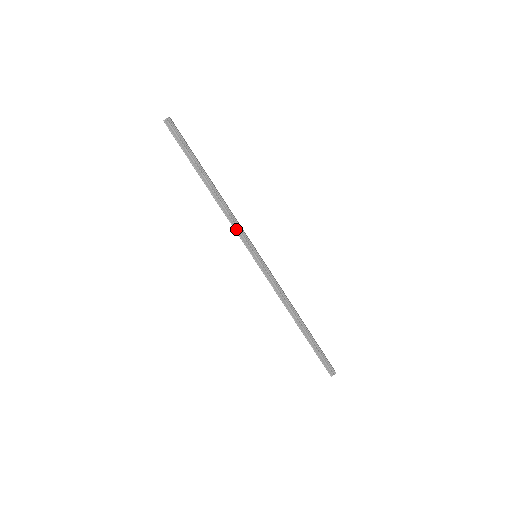
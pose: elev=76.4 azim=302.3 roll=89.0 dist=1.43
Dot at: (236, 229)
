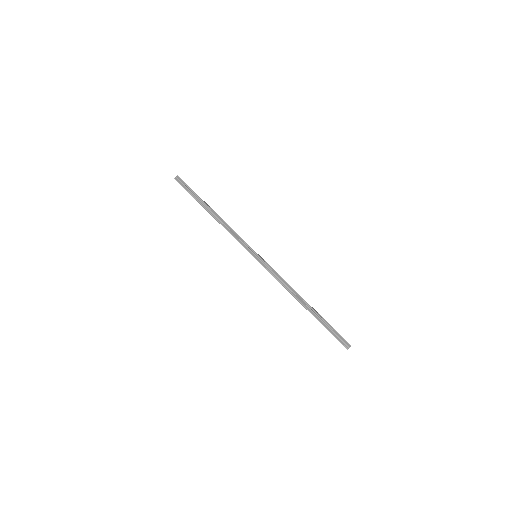
Dot at: (236, 238)
